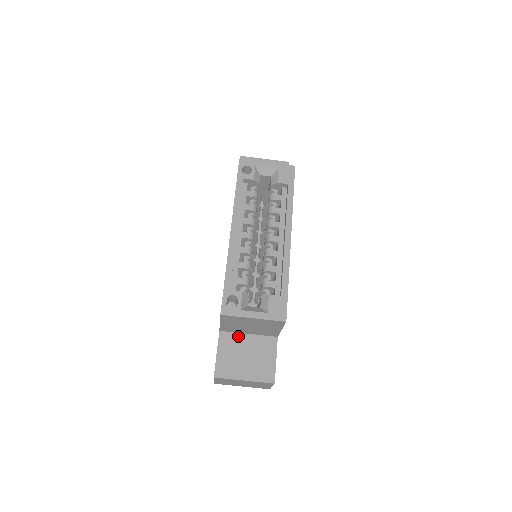
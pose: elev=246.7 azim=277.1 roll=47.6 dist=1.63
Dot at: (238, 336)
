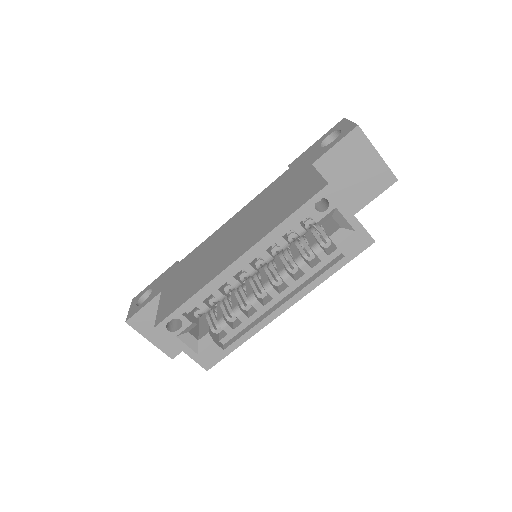
Dot at: occluded
